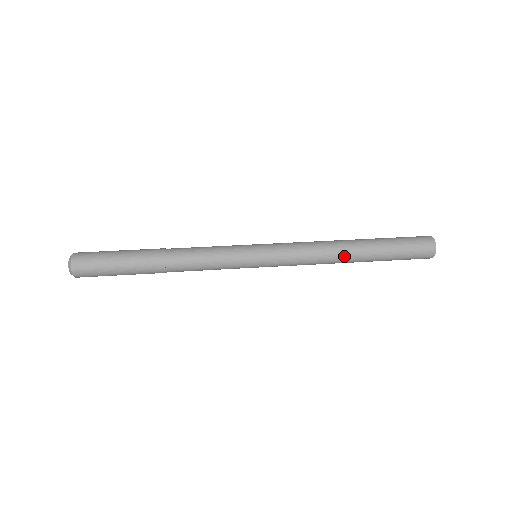
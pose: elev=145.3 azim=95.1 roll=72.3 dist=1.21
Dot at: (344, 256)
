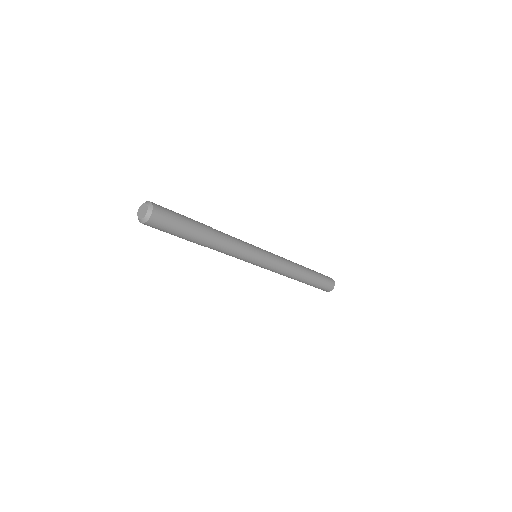
Dot at: occluded
